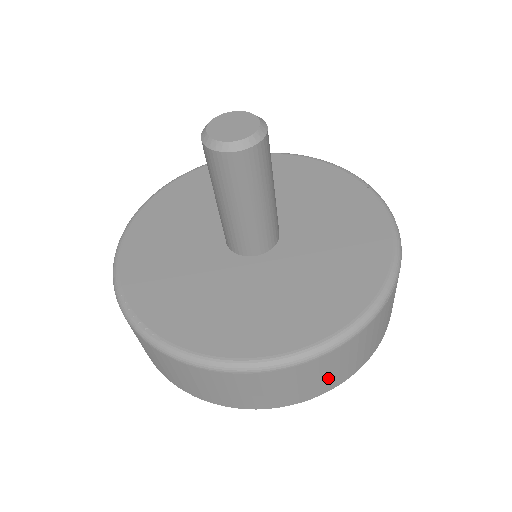
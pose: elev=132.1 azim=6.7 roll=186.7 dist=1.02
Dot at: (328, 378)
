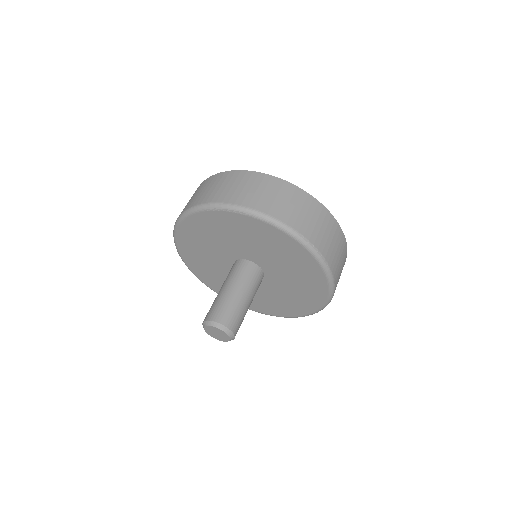
Dot at: occluded
